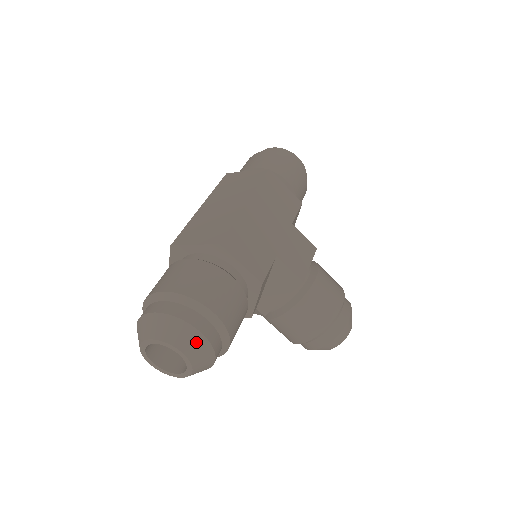
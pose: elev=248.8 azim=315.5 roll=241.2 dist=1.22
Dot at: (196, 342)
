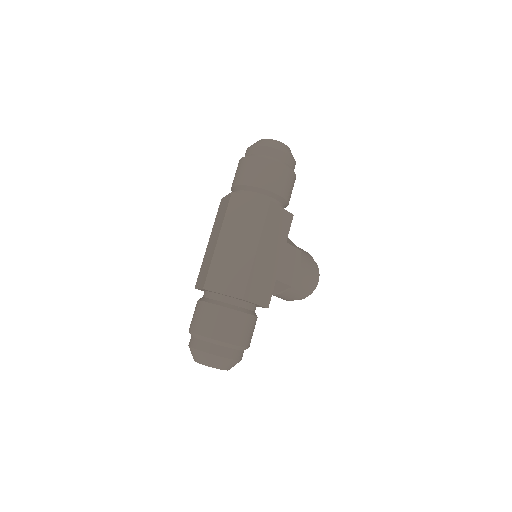
Dot at: (233, 364)
